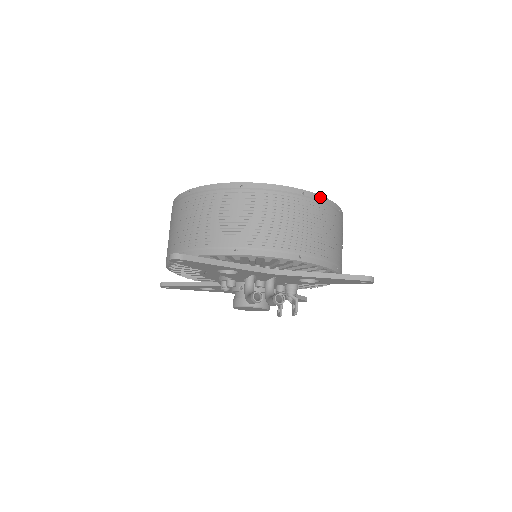
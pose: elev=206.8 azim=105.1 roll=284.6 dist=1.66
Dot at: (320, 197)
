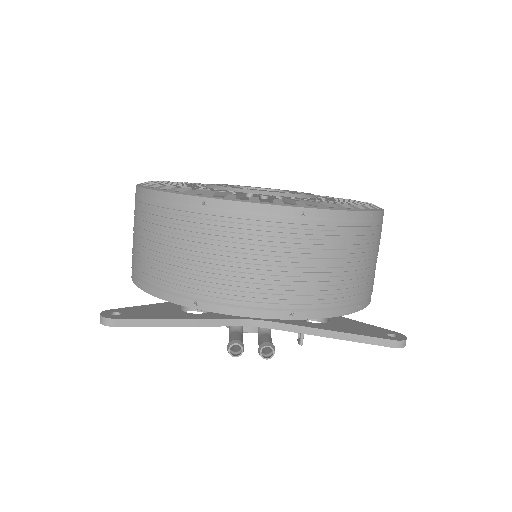
Dot at: (335, 213)
